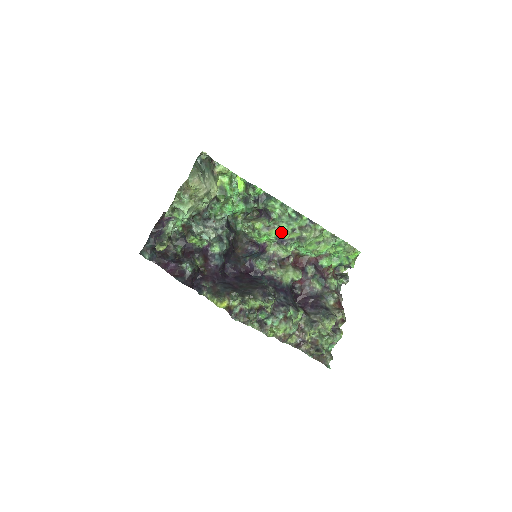
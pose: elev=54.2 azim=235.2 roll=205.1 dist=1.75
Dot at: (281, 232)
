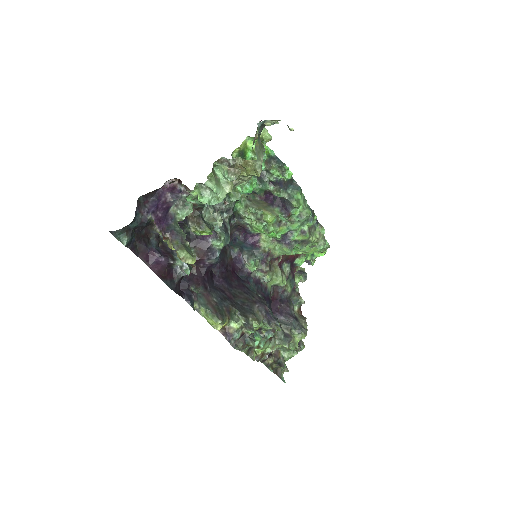
Dot at: (289, 230)
